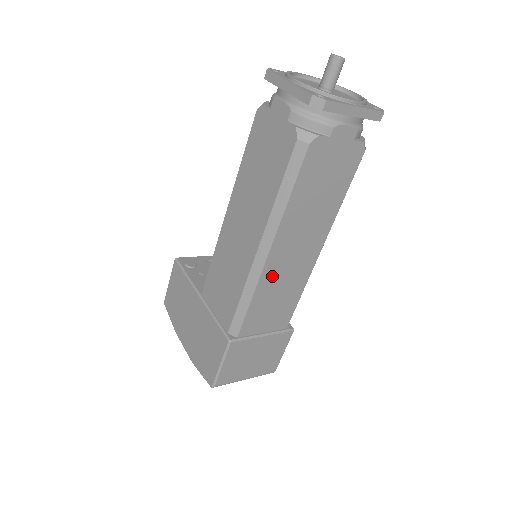
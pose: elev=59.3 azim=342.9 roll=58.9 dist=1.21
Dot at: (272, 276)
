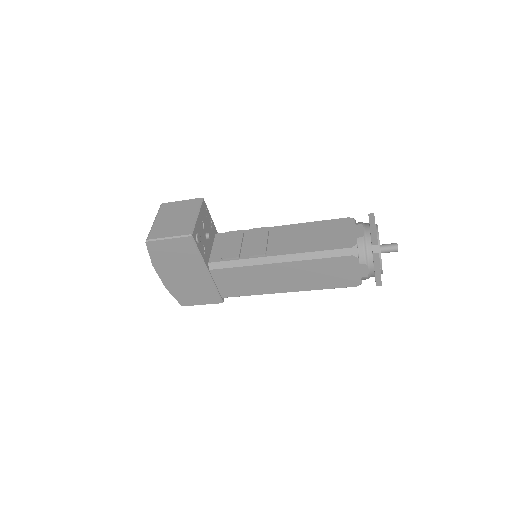
Dot at: occluded
